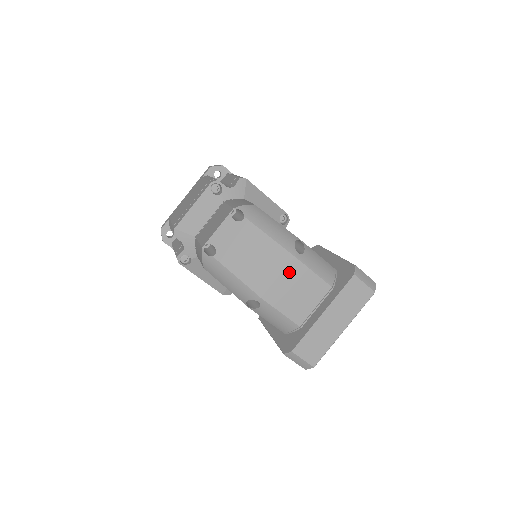
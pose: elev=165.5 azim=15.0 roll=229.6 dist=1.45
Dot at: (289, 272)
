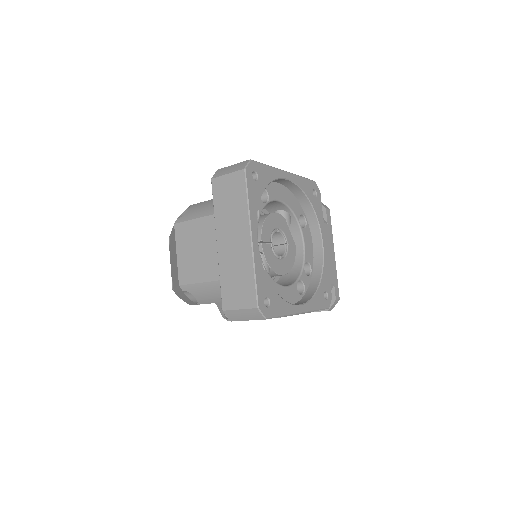
Dot at: (181, 241)
